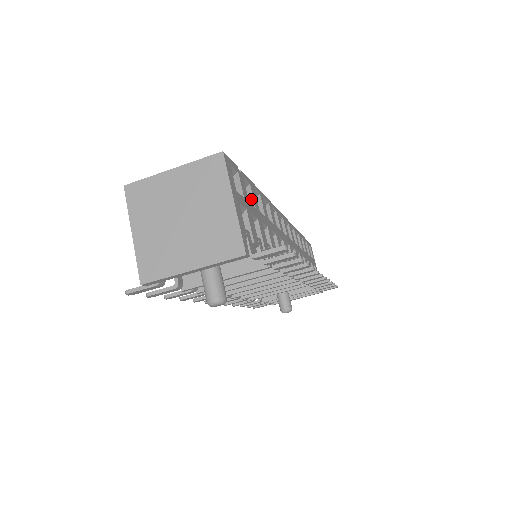
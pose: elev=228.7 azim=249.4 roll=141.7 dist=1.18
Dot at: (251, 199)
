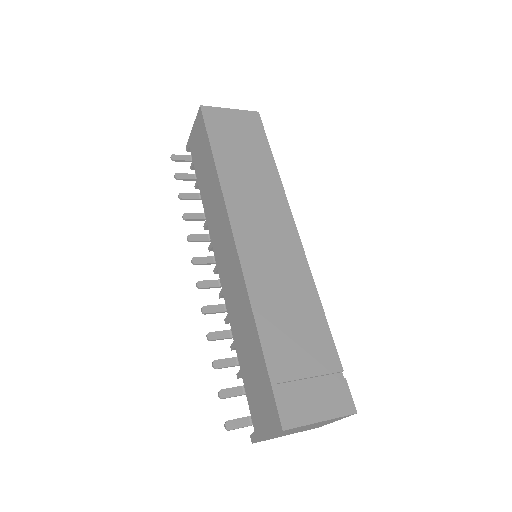
Dot at: occluded
